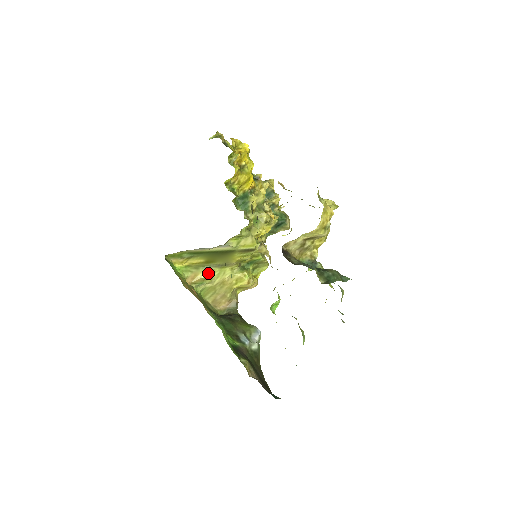
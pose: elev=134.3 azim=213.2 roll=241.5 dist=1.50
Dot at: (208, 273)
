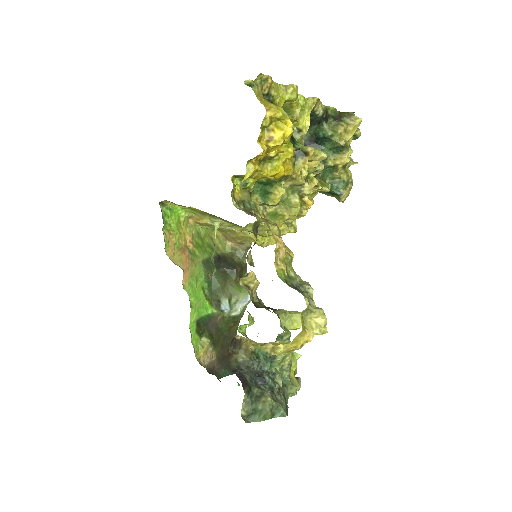
Dot at: (214, 224)
